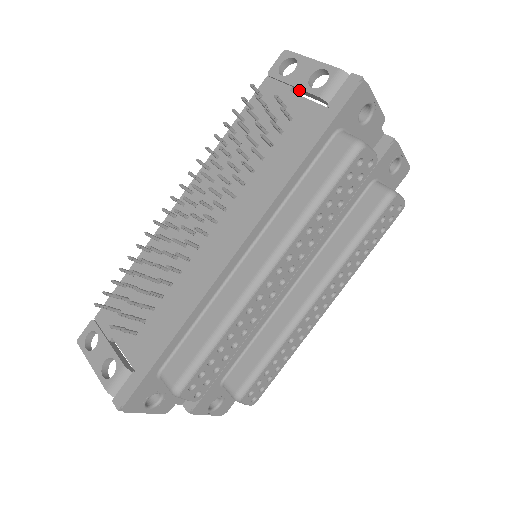
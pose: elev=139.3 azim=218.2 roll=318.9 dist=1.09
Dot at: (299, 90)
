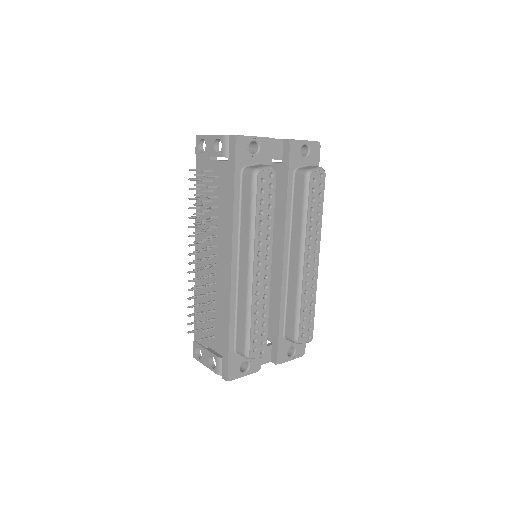
Dot at: occluded
